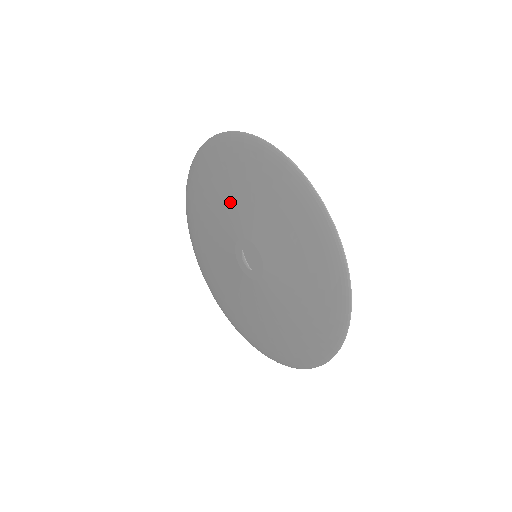
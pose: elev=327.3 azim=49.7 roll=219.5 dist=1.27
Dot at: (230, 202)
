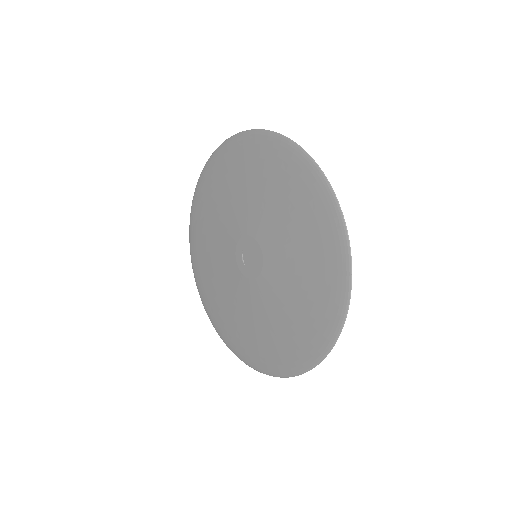
Dot at: (216, 244)
